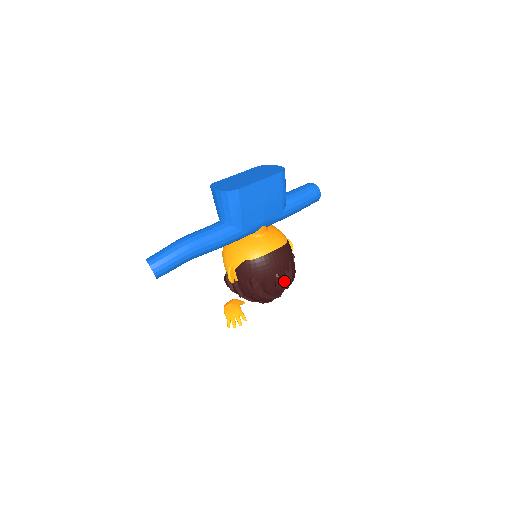
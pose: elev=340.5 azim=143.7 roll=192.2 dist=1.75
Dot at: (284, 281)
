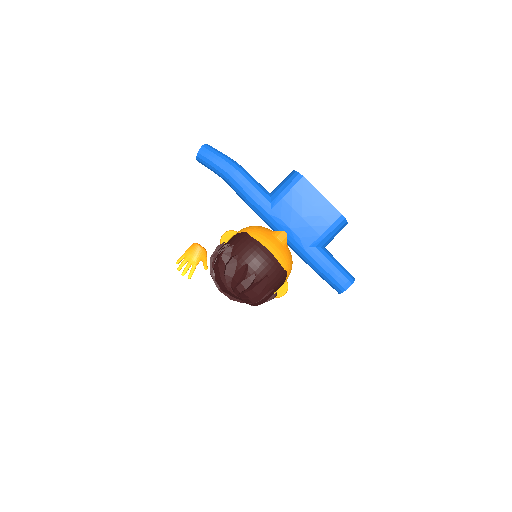
Dot at: (244, 280)
